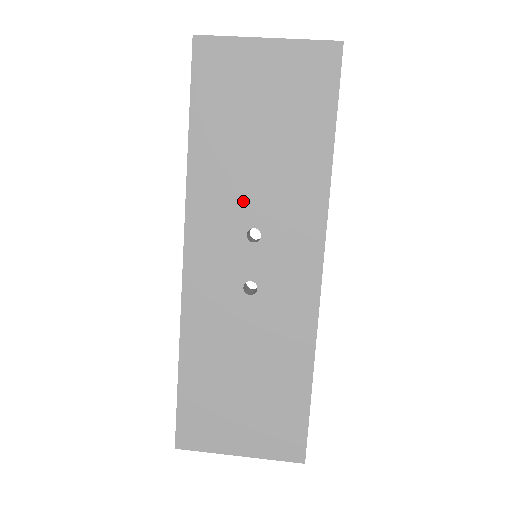
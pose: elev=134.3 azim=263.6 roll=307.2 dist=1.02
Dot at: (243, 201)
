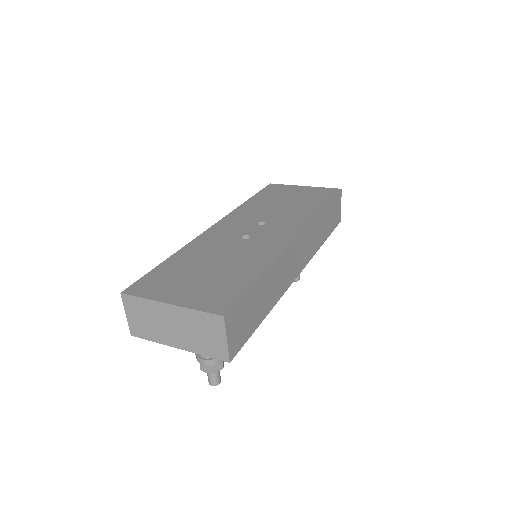
Dot at: (263, 215)
